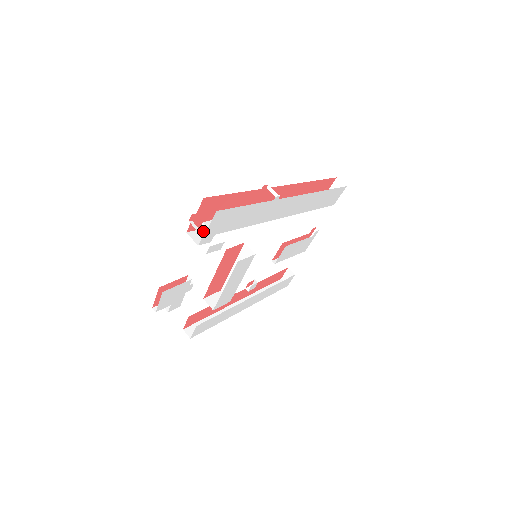
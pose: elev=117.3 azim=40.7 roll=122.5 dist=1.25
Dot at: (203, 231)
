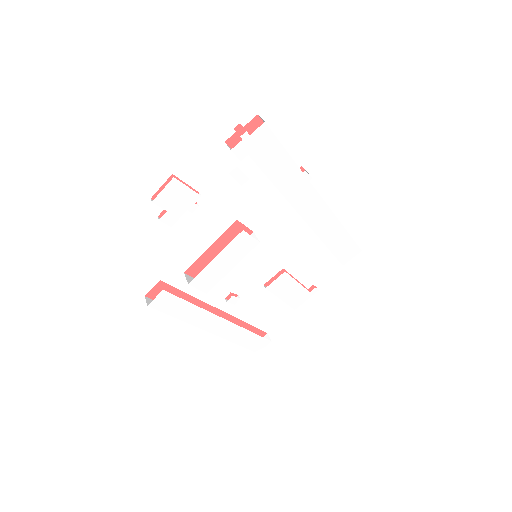
Dot at: (243, 135)
